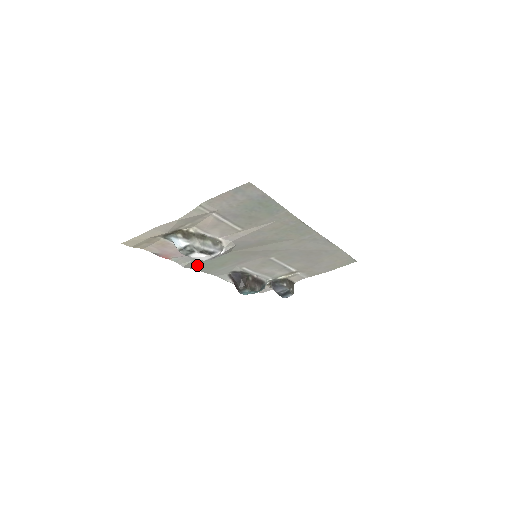
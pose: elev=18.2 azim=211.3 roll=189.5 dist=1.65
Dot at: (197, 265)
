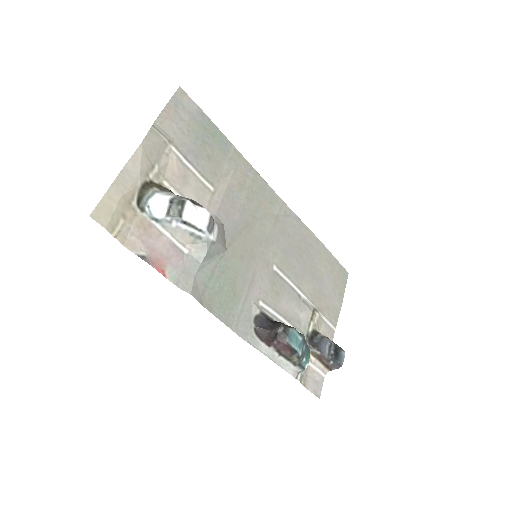
Dot at: (206, 295)
